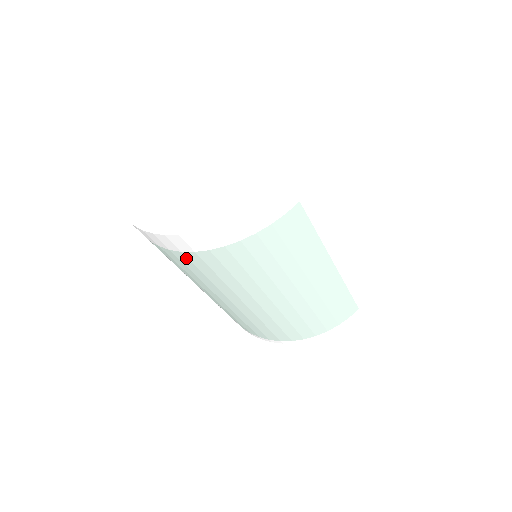
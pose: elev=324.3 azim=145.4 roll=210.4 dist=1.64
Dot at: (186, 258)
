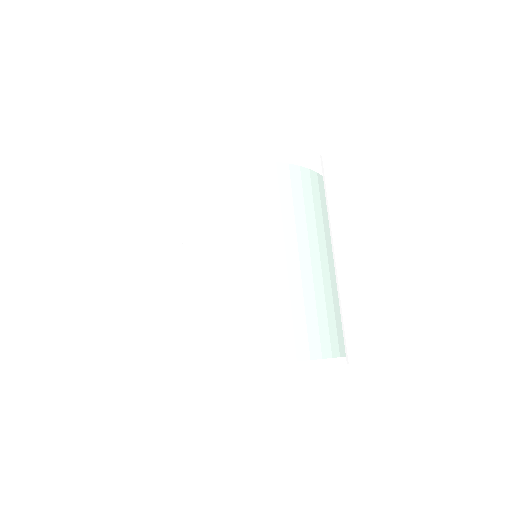
Dot at: (231, 172)
